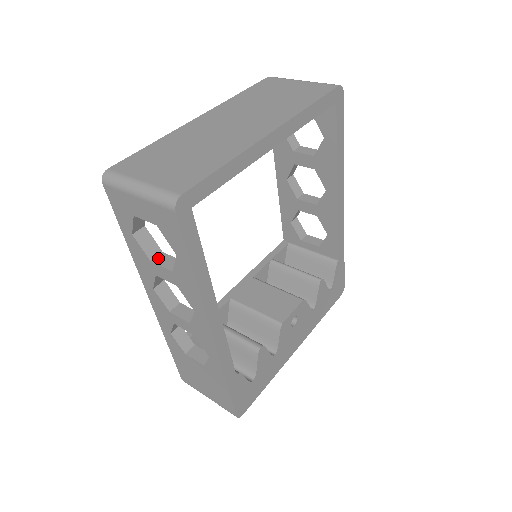
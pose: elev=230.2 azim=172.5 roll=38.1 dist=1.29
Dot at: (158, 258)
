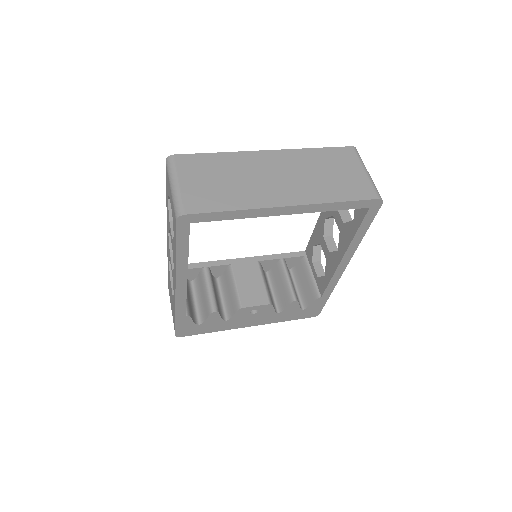
Dot at: occluded
